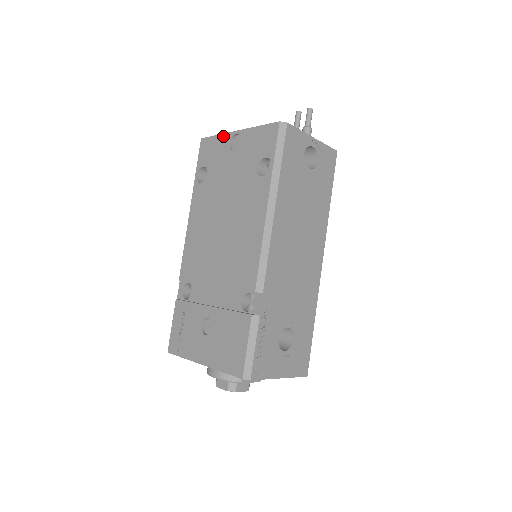
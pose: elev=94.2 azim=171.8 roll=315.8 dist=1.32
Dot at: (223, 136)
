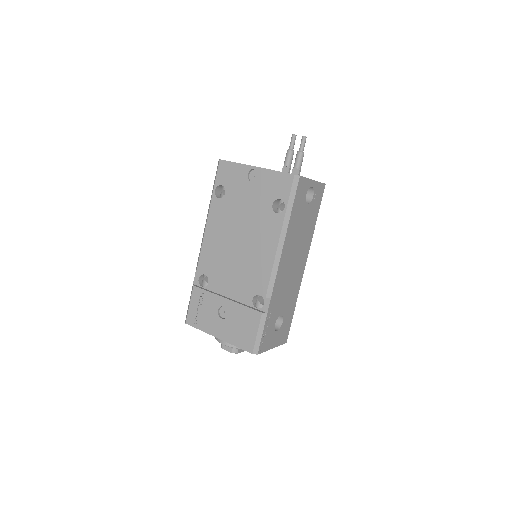
Dot at: (242, 166)
